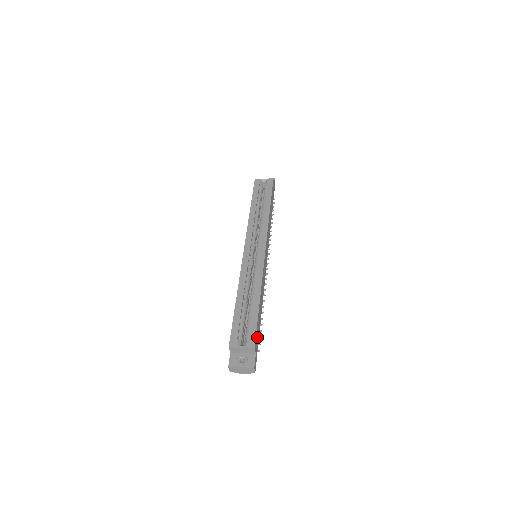
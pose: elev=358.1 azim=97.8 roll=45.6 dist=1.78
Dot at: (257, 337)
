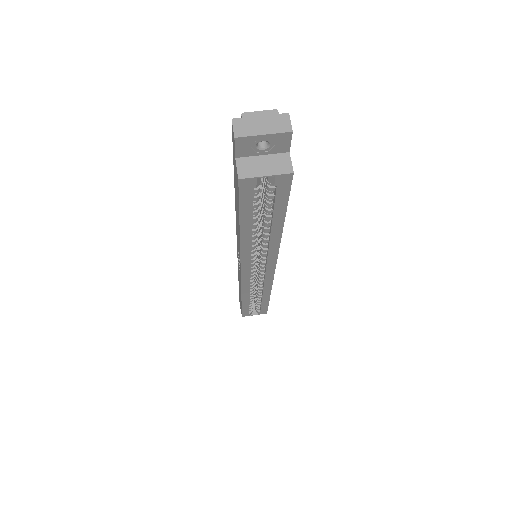
Dot at: occluded
